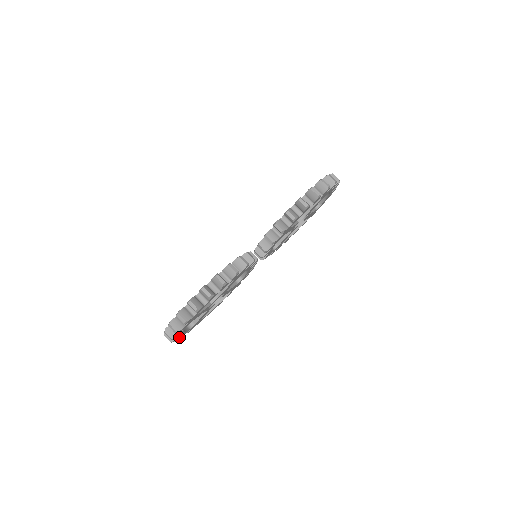
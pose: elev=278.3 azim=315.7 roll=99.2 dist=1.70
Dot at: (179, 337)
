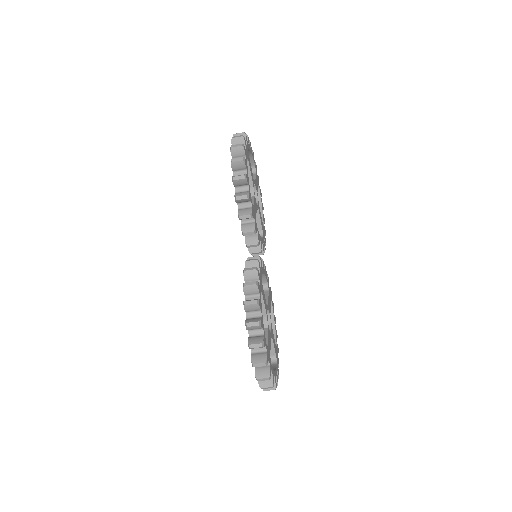
Dot at: (276, 378)
